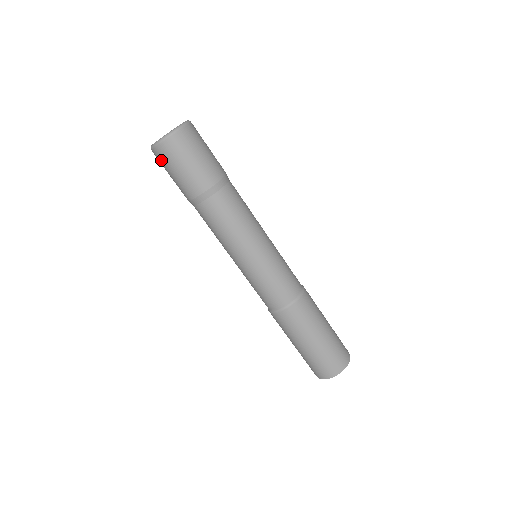
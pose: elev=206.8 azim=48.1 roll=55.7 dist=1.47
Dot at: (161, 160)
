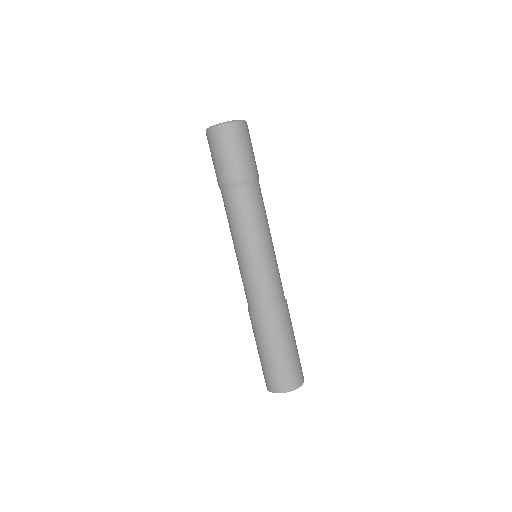
Dot at: (209, 143)
